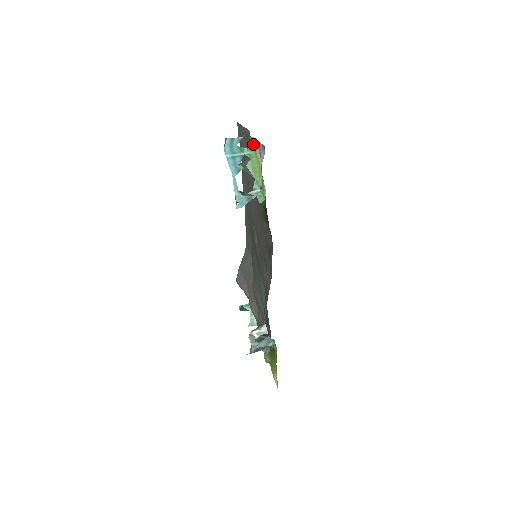
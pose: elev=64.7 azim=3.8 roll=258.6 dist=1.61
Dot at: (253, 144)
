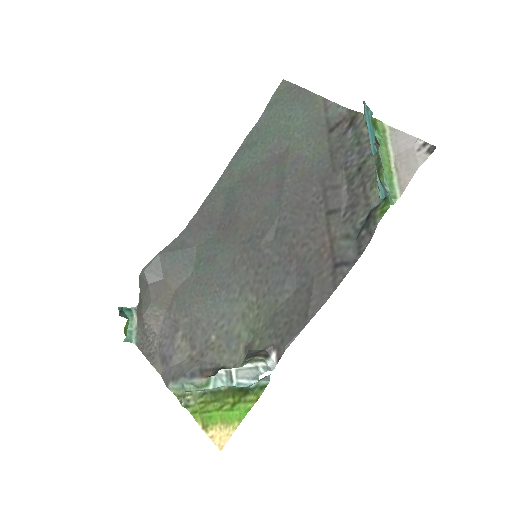
Dot at: (382, 130)
